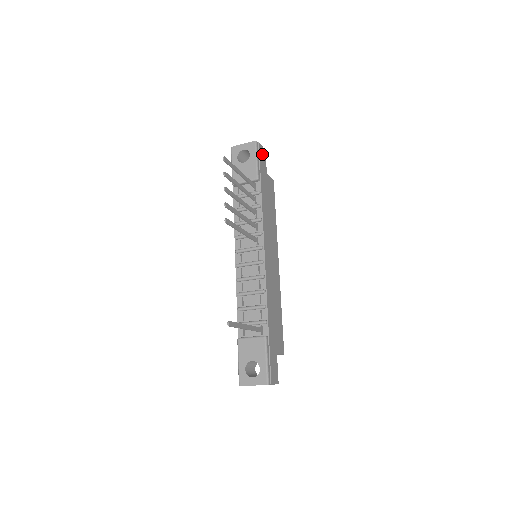
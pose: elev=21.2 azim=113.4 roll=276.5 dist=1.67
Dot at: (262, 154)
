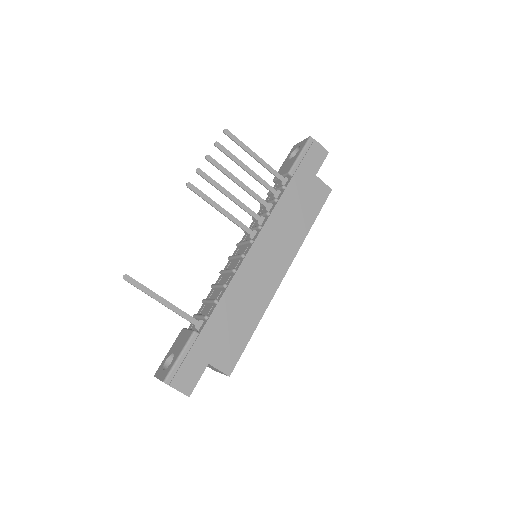
Dot at: (316, 153)
